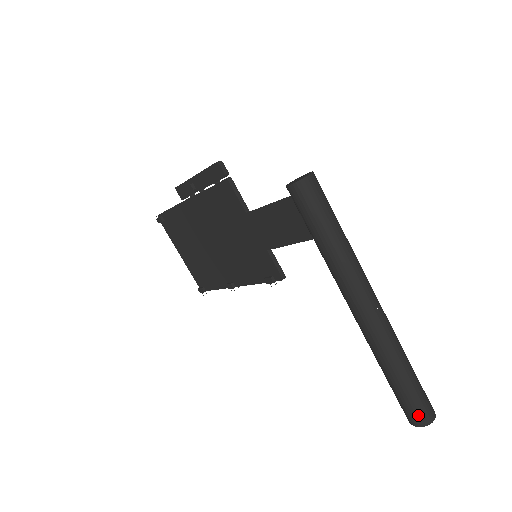
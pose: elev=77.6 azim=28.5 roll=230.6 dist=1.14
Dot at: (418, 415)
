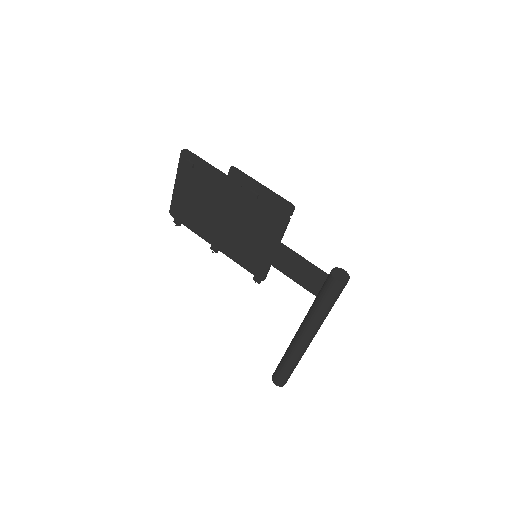
Dot at: (282, 382)
